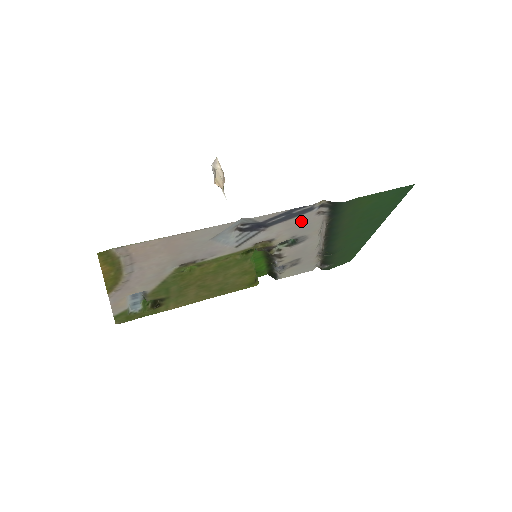
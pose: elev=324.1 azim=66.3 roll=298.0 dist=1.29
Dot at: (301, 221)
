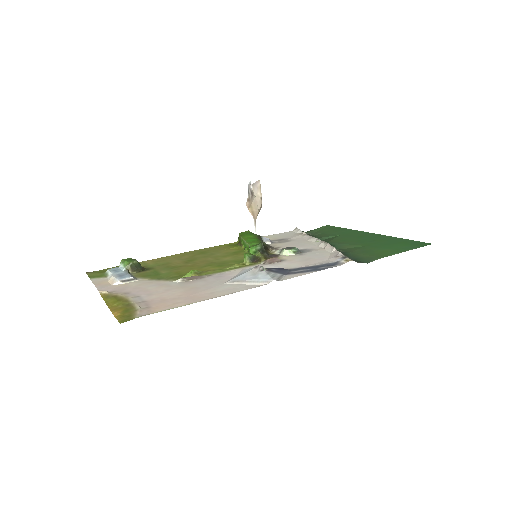
Dot at: (319, 260)
